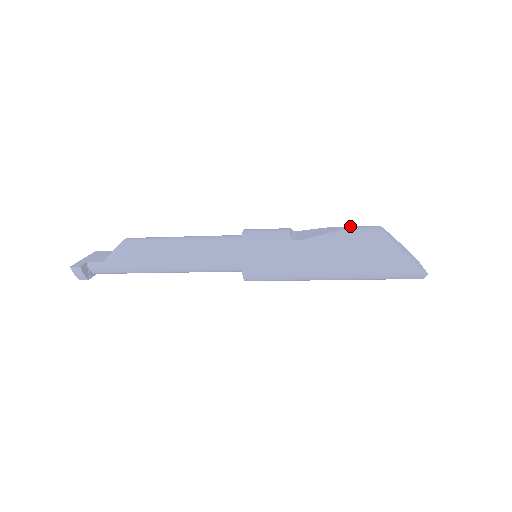
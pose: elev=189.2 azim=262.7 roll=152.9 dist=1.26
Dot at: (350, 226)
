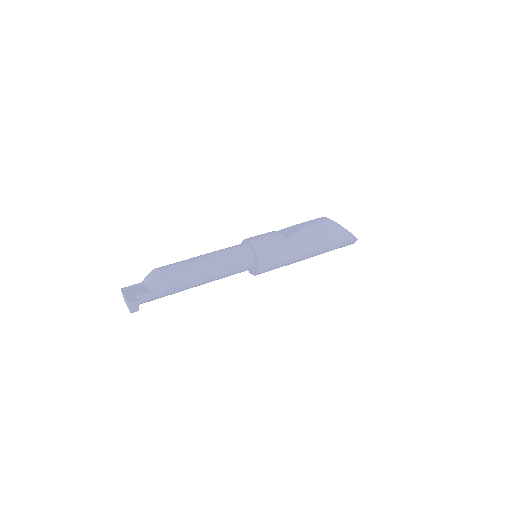
Dot at: (308, 221)
